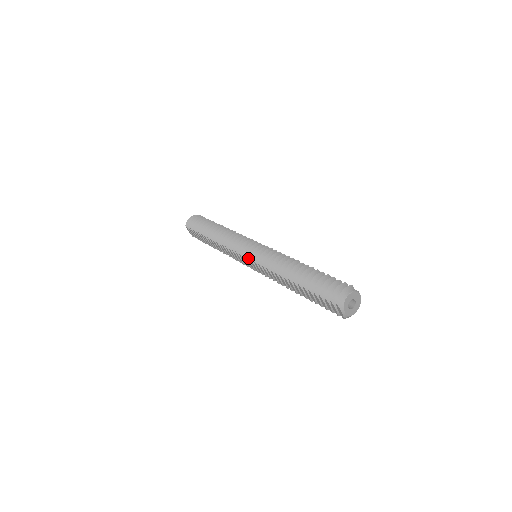
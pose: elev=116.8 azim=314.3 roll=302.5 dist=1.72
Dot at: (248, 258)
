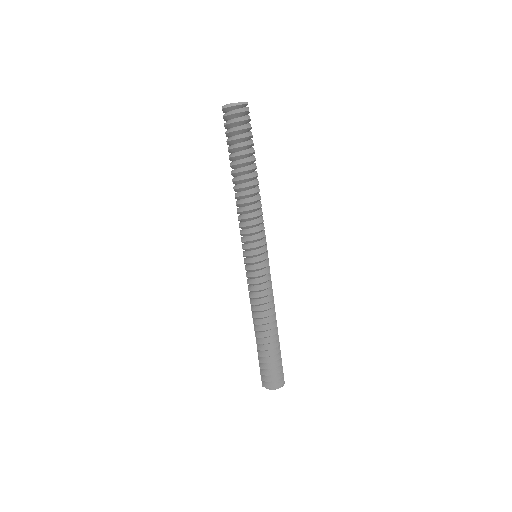
Dot at: (245, 263)
